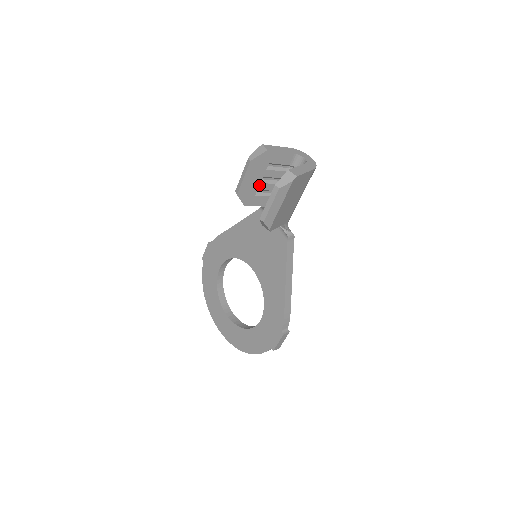
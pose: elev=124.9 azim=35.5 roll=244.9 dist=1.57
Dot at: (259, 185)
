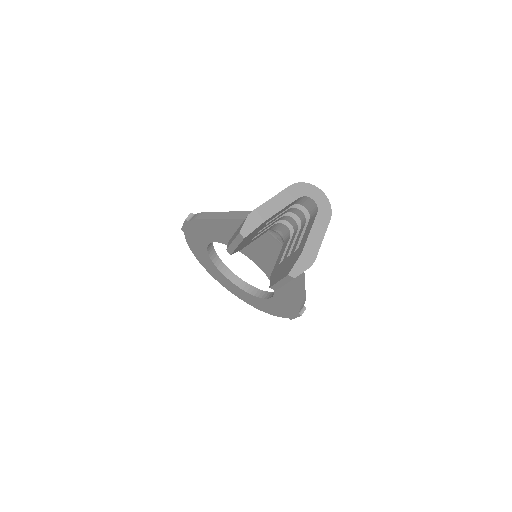
Dot at: (255, 235)
